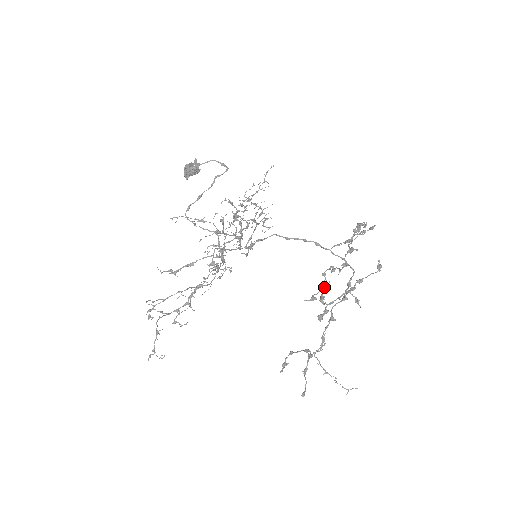
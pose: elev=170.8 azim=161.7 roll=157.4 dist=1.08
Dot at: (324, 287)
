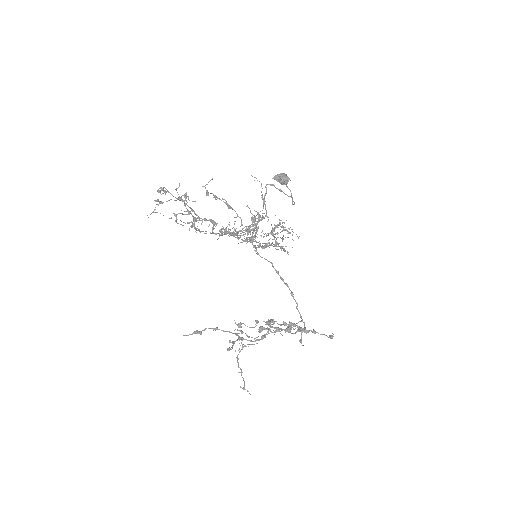
Dot at: (272, 319)
